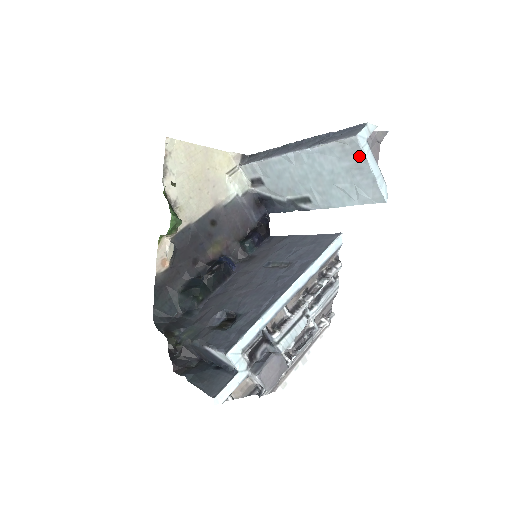
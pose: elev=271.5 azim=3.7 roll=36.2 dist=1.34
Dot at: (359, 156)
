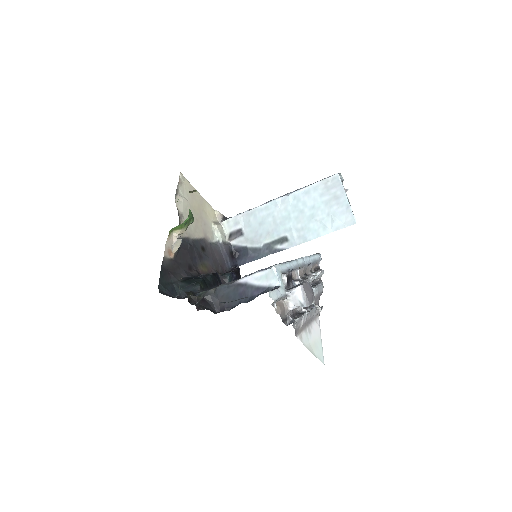
Dot at: (338, 189)
